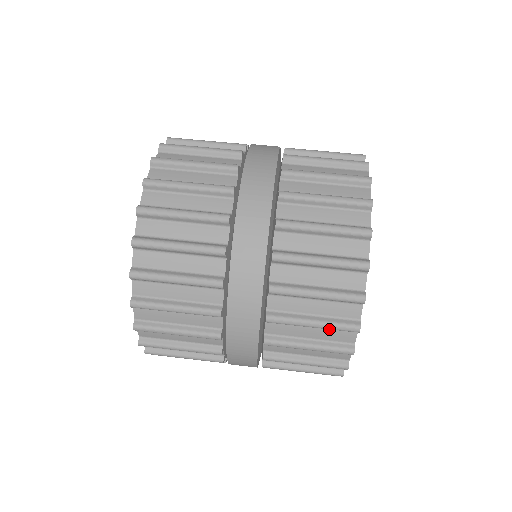
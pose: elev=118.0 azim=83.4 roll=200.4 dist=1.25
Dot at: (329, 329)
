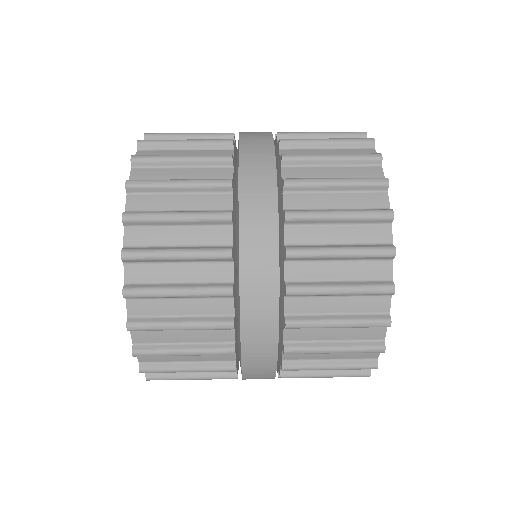
Dot at: (360, 262)
